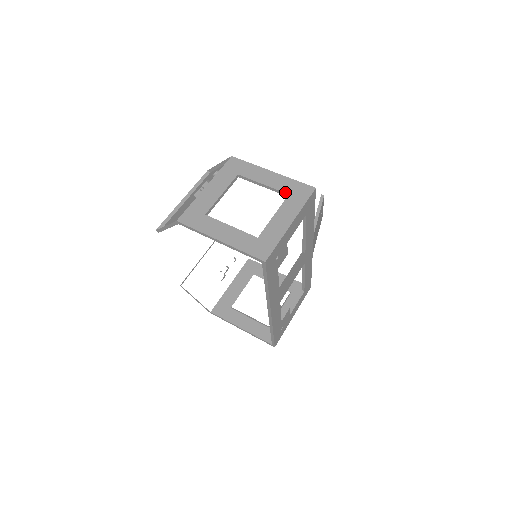
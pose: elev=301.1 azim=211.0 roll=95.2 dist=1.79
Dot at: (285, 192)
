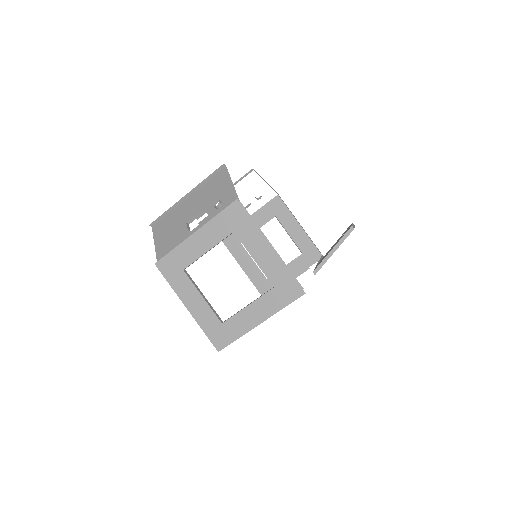
Dot at: (271, 282)
